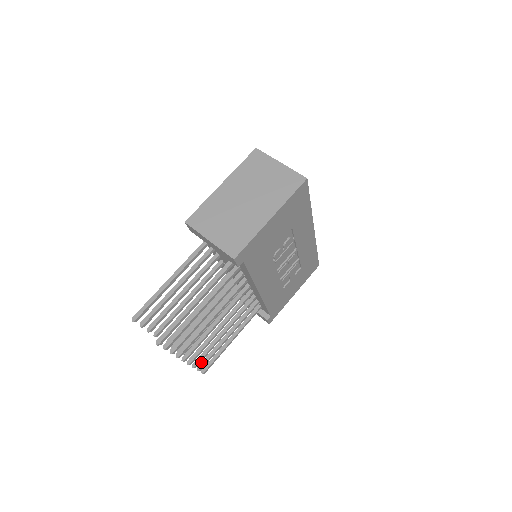
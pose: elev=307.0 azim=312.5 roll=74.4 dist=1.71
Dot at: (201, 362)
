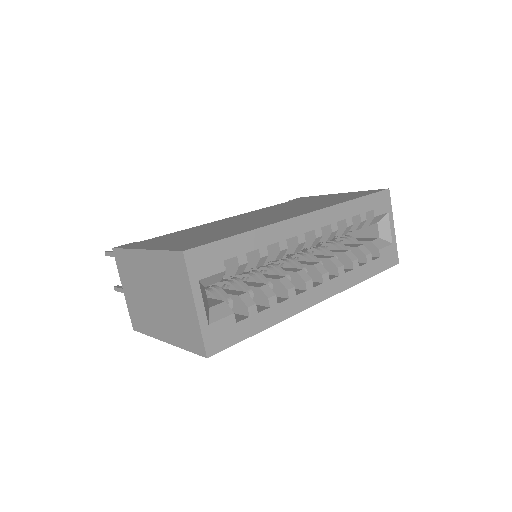
Dot at: occluded
